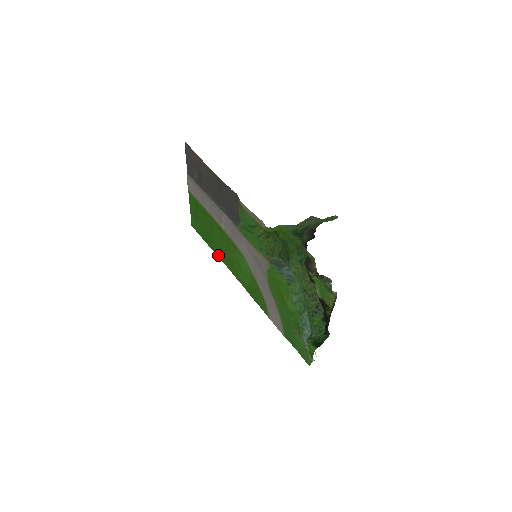
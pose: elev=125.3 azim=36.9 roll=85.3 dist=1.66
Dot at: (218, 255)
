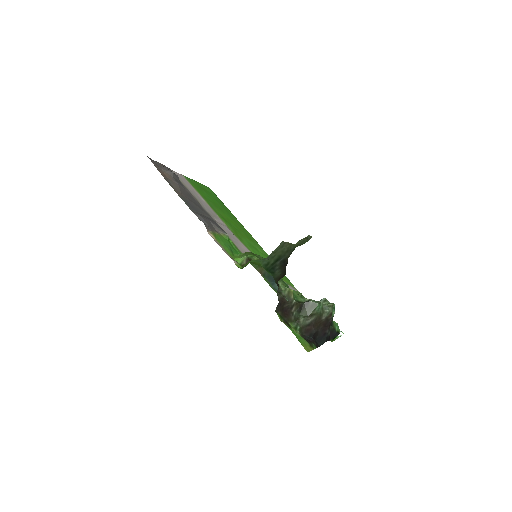
Dot at: (239, 223)
